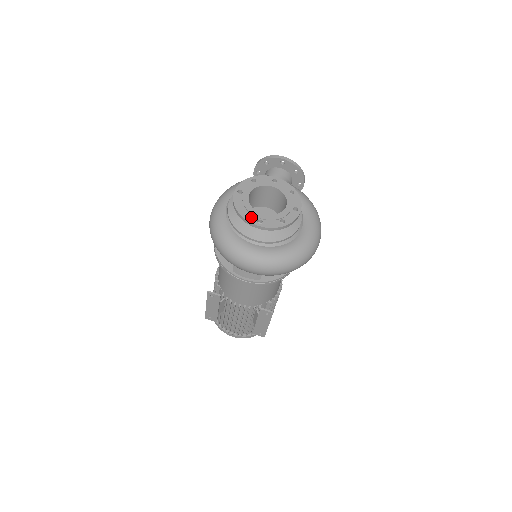
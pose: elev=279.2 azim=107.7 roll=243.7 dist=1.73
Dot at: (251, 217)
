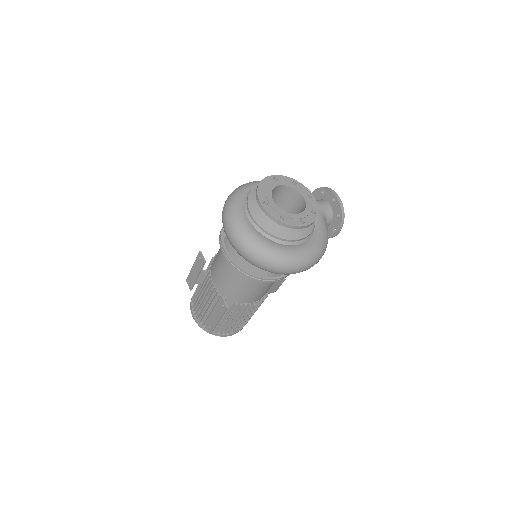
Dot at: (263, 196)
